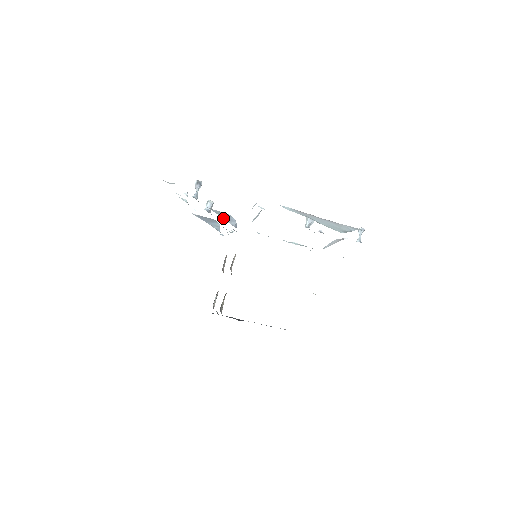
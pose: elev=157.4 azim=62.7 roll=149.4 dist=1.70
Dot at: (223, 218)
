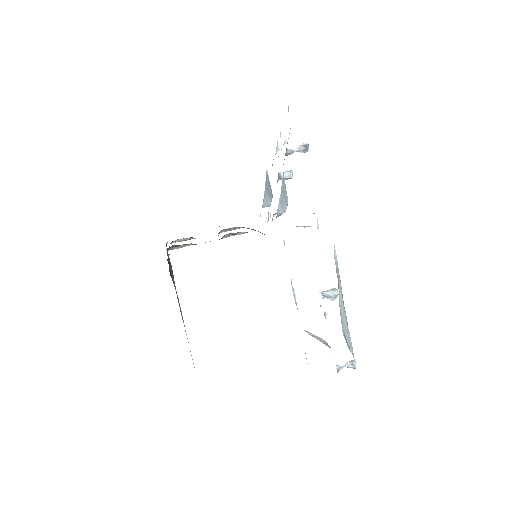
Dot at: (280, 195)
